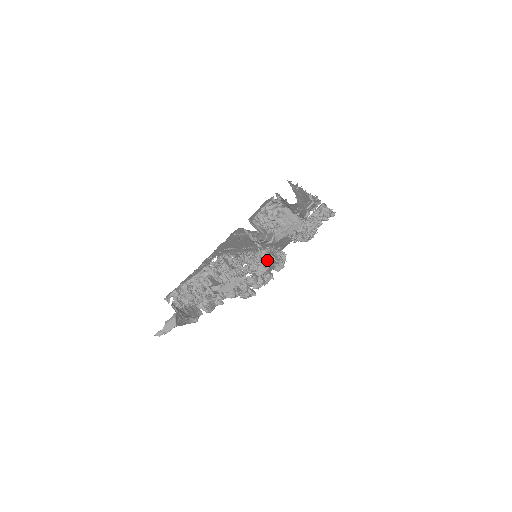
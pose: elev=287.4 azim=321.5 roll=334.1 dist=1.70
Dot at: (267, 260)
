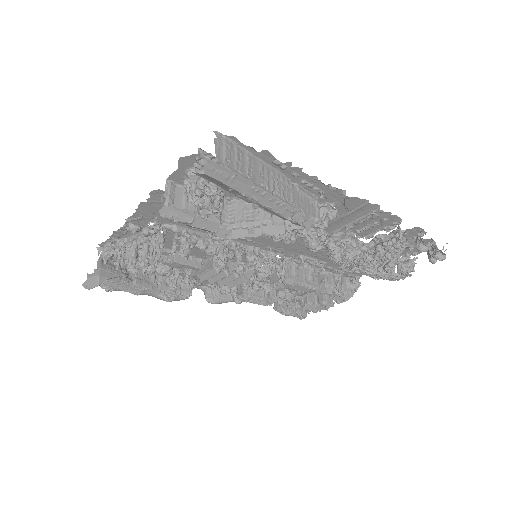
Dot at: (280, 271)
